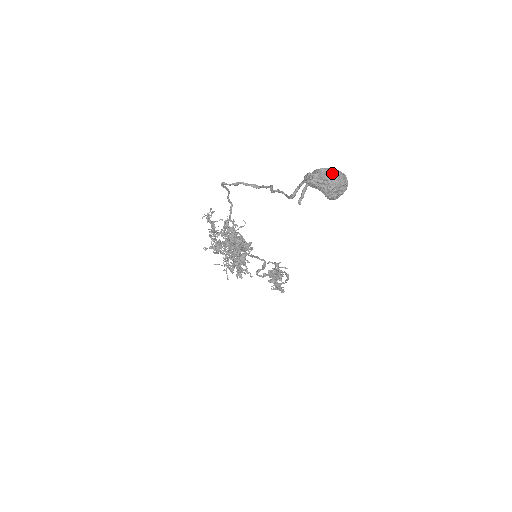
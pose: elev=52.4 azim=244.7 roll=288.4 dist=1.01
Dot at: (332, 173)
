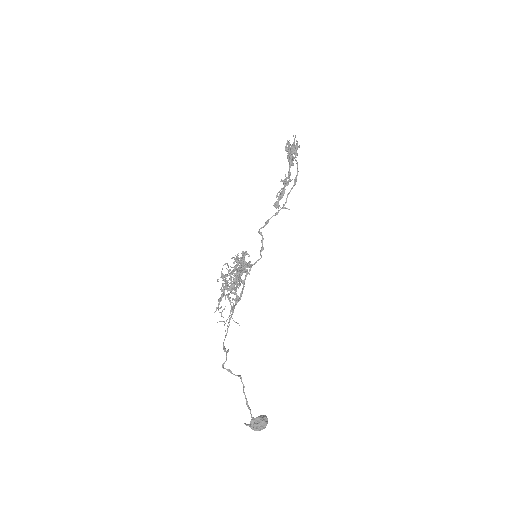
Dot at: (260, 430)
